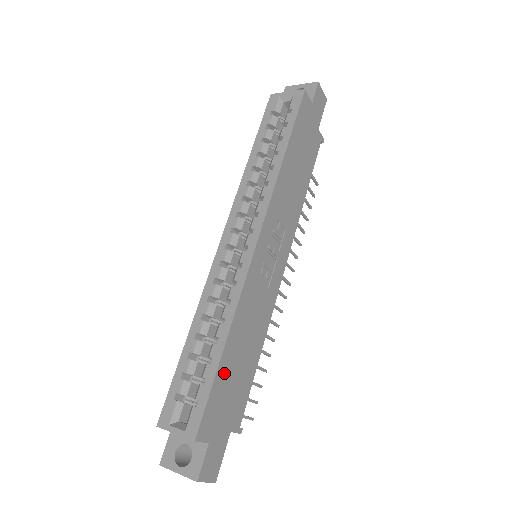
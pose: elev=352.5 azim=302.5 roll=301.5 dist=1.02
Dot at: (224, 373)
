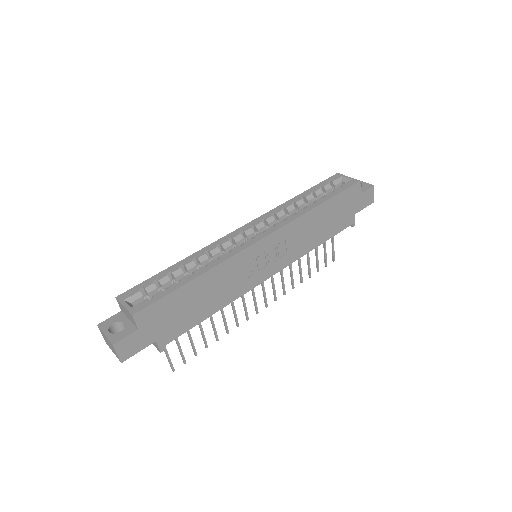
Dot at: (181, 296)
